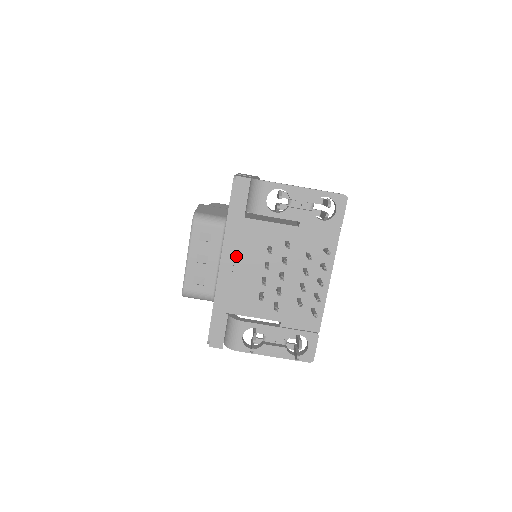
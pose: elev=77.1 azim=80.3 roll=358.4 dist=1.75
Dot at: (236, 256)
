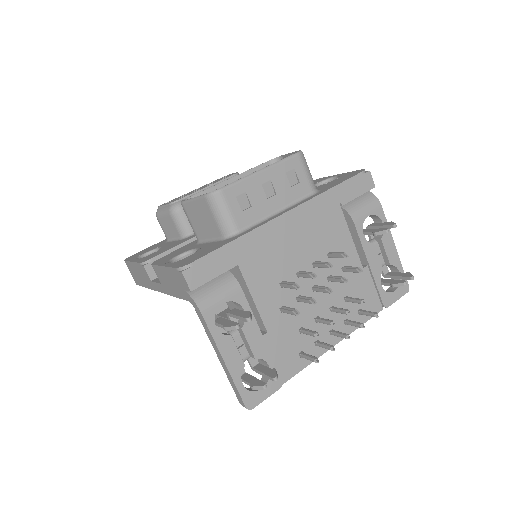
Dot at: (302, 225)
